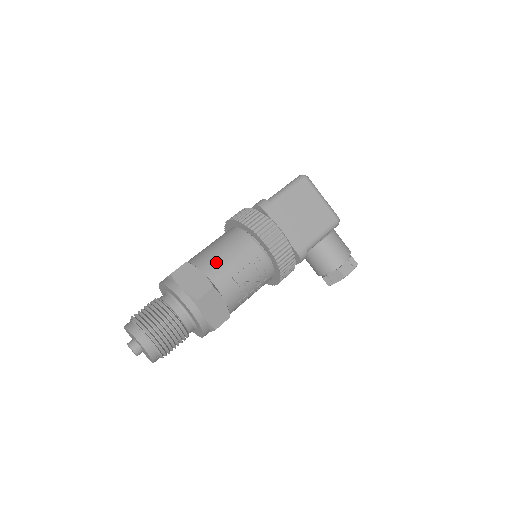
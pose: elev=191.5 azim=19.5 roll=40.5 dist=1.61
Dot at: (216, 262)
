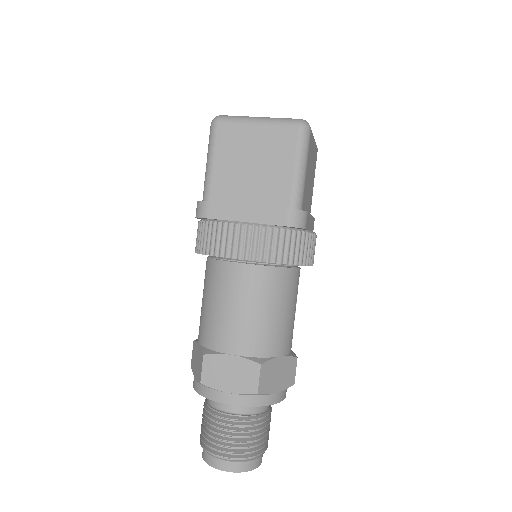
Dot at: (284, 332)
